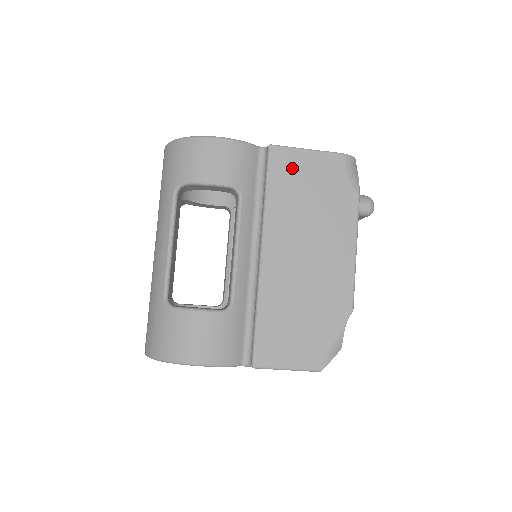
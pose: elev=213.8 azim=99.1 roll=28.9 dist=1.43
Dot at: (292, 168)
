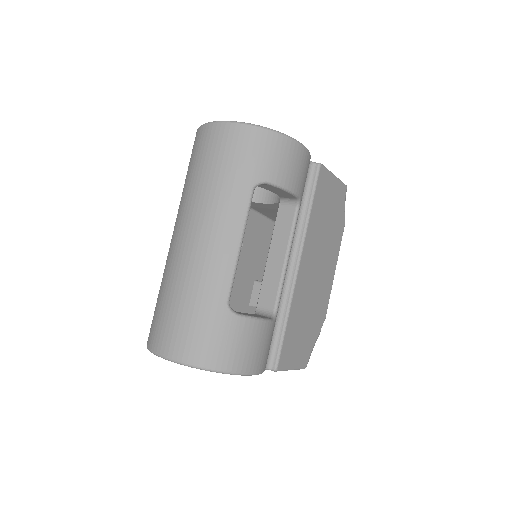
Dot at: (326, 190)
